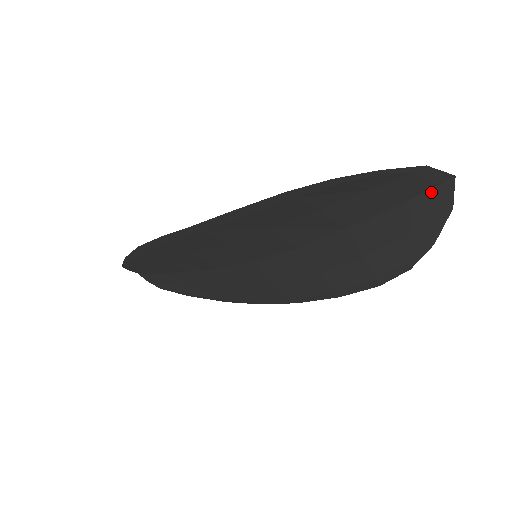
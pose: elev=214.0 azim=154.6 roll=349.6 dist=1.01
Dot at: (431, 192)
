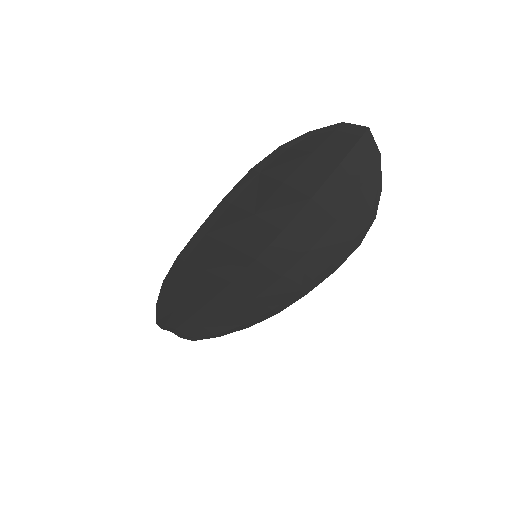
Dot at: (358, 145)
